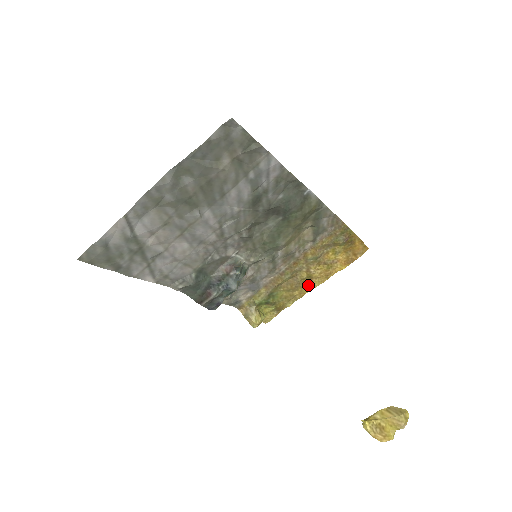
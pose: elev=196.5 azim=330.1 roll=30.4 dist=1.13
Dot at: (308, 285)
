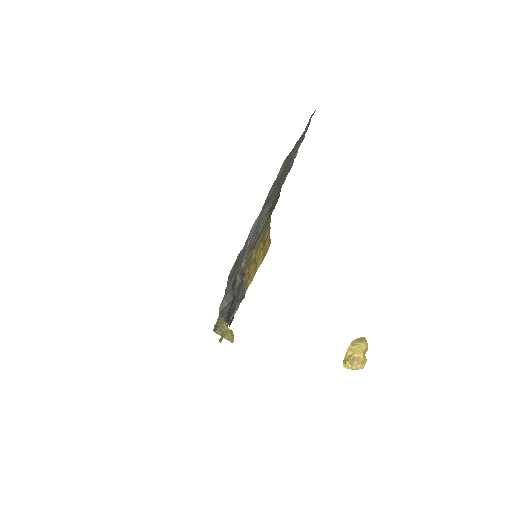
Dot at: (245, 288)
